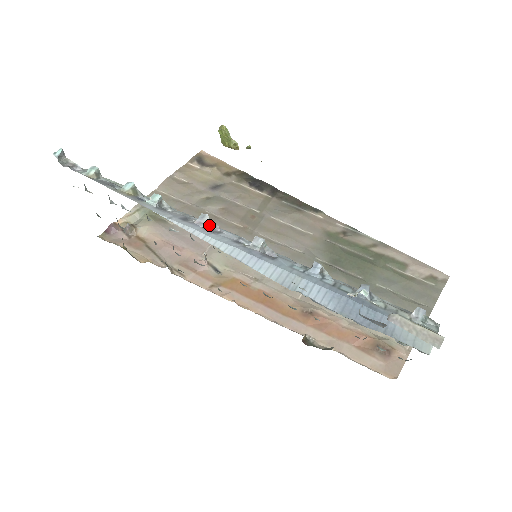
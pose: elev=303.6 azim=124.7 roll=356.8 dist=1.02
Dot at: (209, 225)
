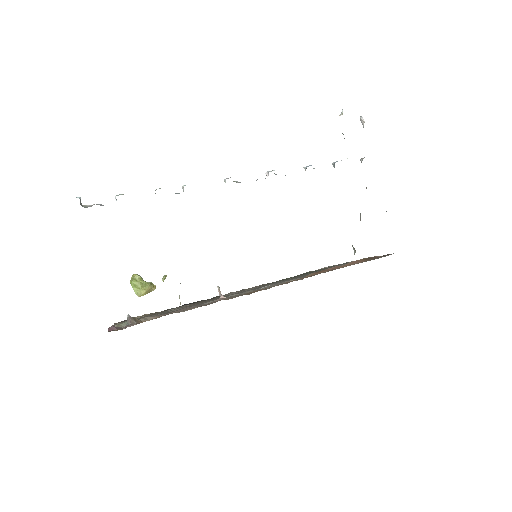
Dot at: occluded
